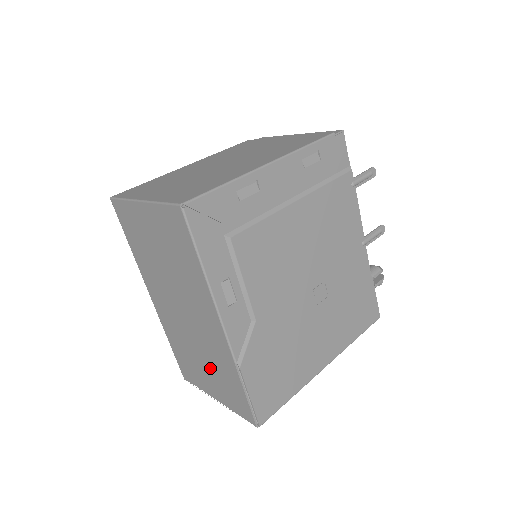
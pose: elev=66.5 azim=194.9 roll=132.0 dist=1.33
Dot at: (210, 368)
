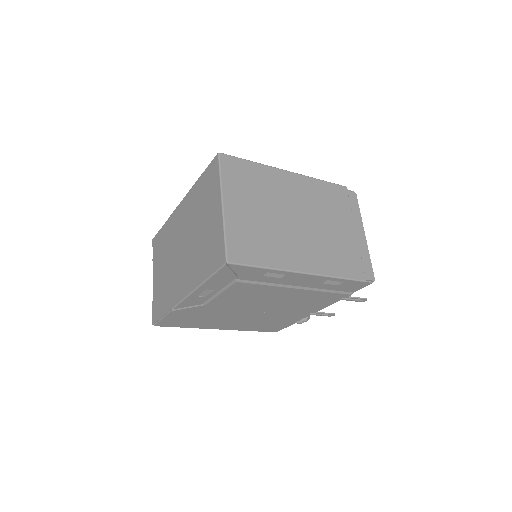
Dot at: (164, 277)
